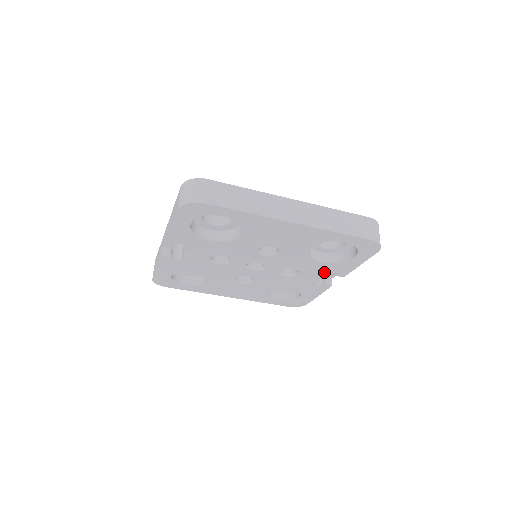
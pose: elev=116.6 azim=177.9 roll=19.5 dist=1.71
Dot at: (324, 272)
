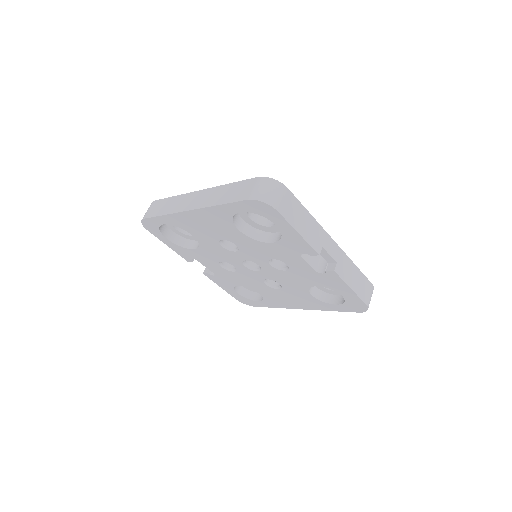
Dot at: (296, 254)
